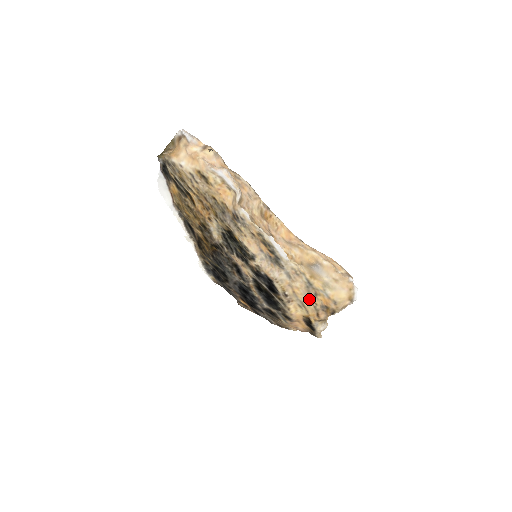
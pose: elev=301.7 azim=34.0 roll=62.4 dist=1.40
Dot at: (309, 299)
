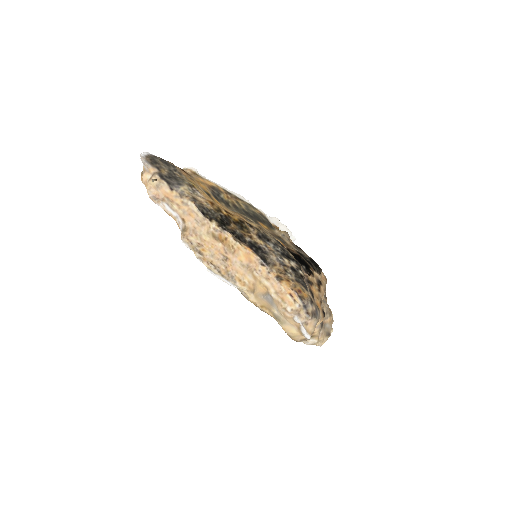
Dot at: occluded
